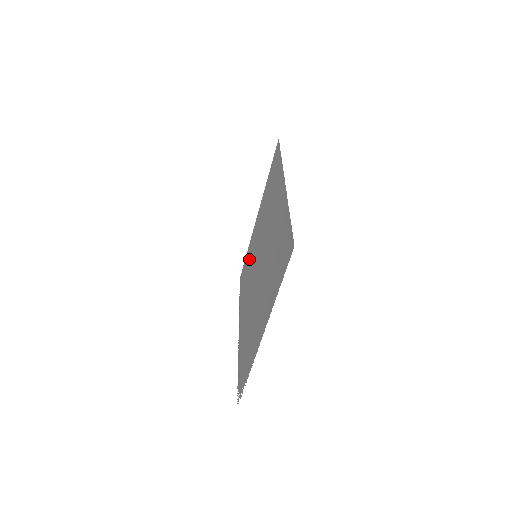
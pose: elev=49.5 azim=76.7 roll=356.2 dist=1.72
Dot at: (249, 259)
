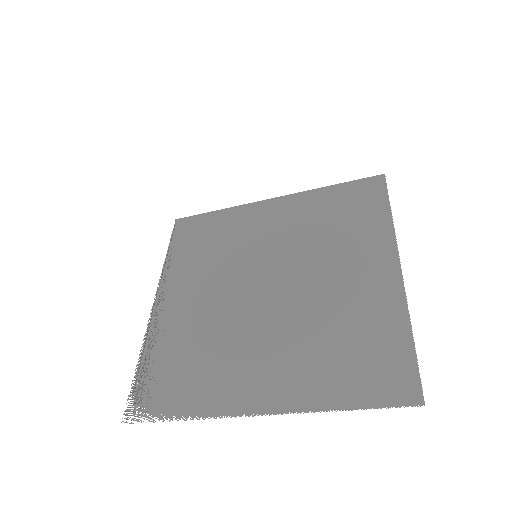
Dot at: (226, 232)
